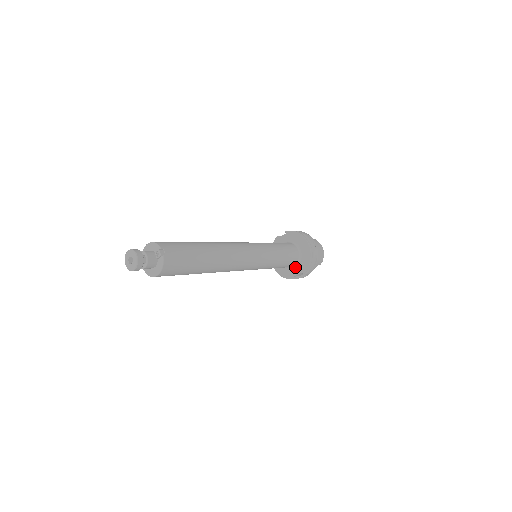
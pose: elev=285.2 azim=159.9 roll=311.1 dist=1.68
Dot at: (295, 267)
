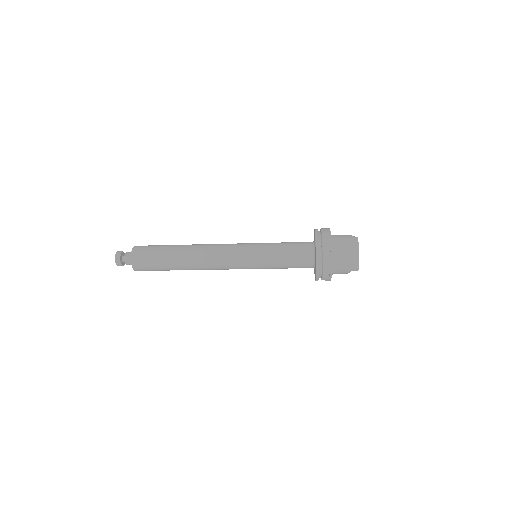
Dot at: occluded
